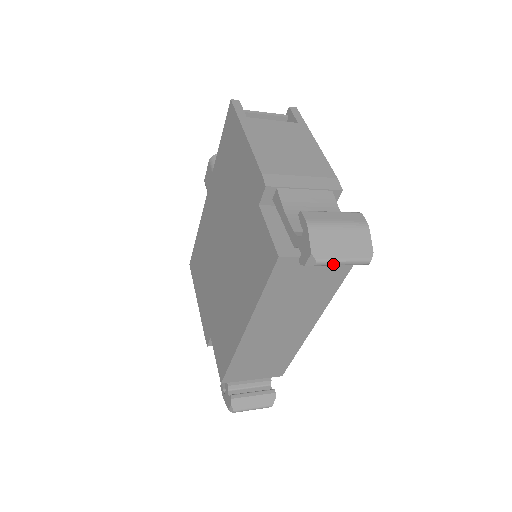
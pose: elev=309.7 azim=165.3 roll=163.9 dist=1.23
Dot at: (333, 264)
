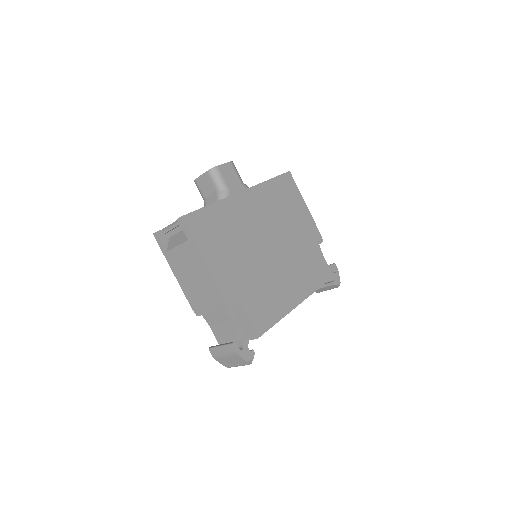
Dot at: (236, 366)
